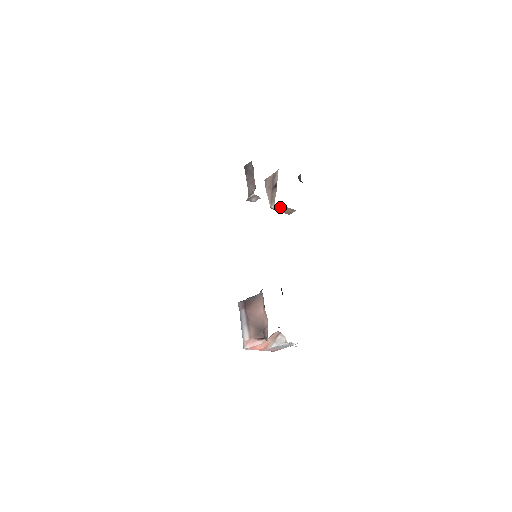
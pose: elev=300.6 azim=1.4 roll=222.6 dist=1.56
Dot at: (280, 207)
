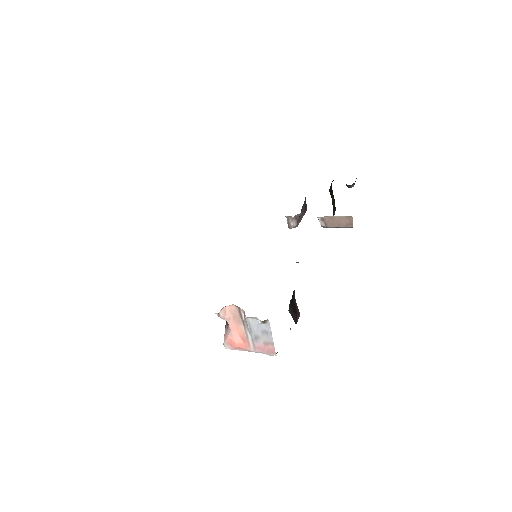
Dot at: (328, 220)
